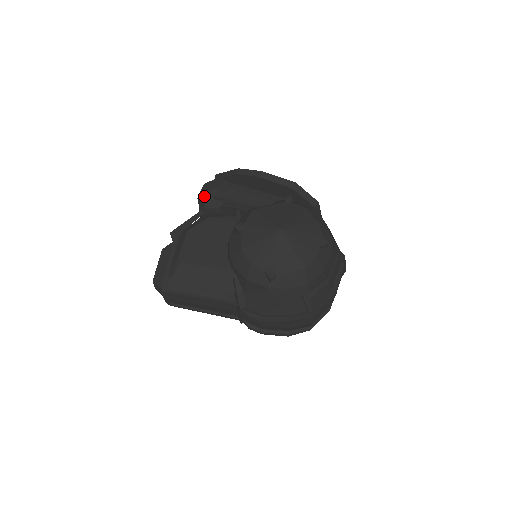
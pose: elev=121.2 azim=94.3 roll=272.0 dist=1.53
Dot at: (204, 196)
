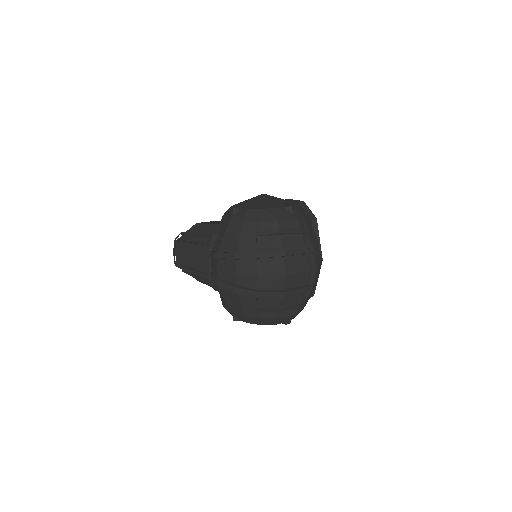
Dot at: occluded
